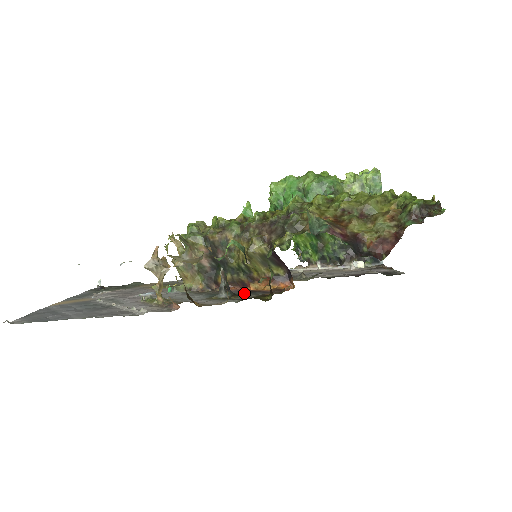
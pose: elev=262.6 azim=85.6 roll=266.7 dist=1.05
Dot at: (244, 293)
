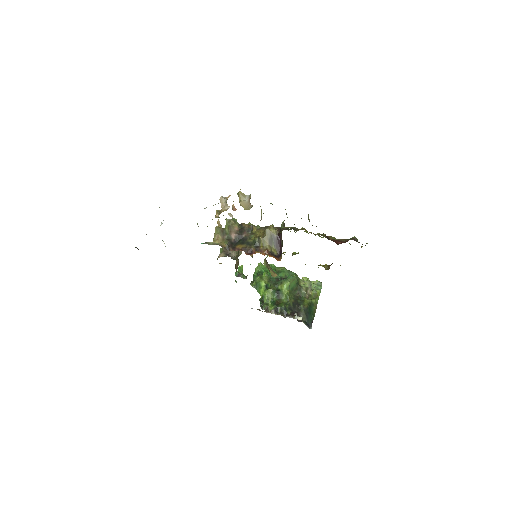
Dot at: occluded
